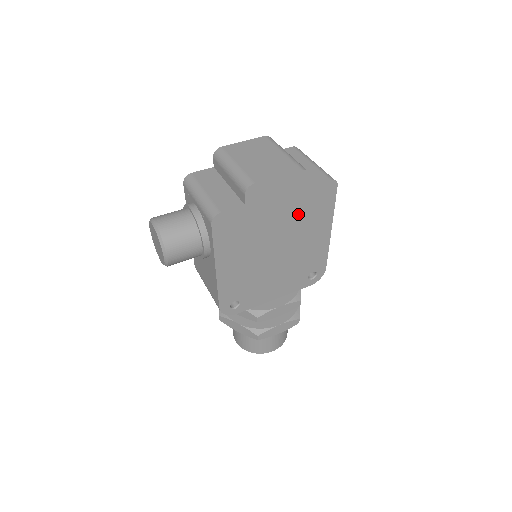
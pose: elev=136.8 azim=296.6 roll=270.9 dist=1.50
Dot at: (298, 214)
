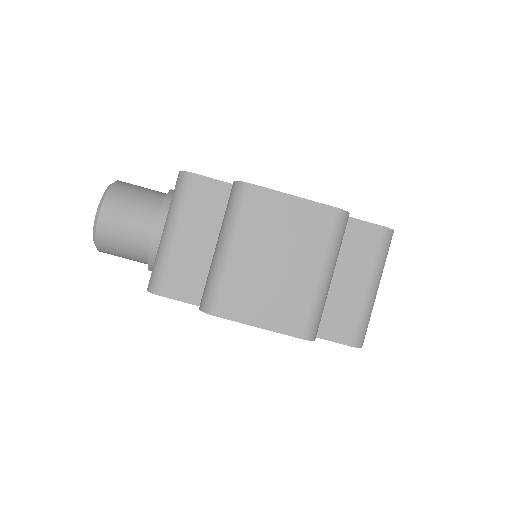
Dot at: occluded
